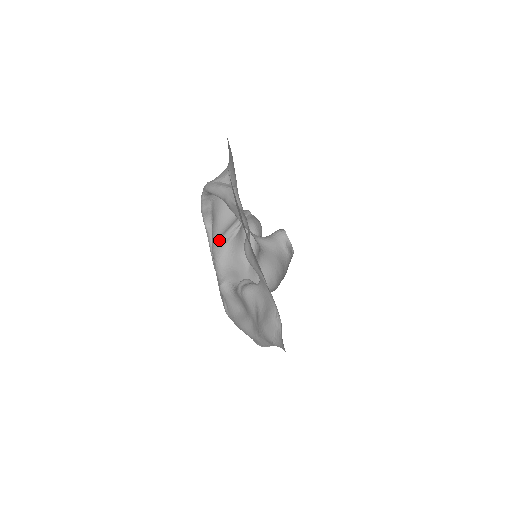
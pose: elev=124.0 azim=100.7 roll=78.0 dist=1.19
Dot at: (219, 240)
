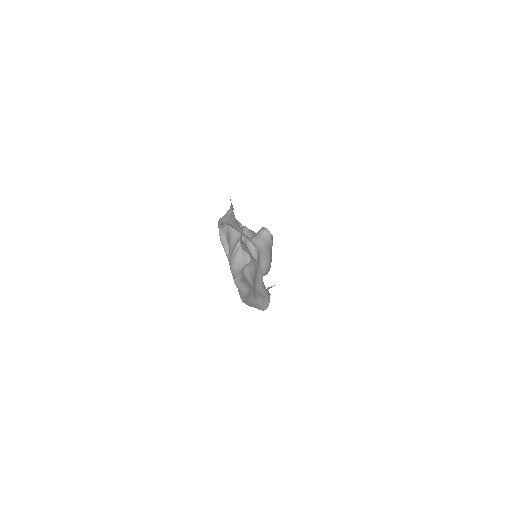
Dot at: (232, 254)
